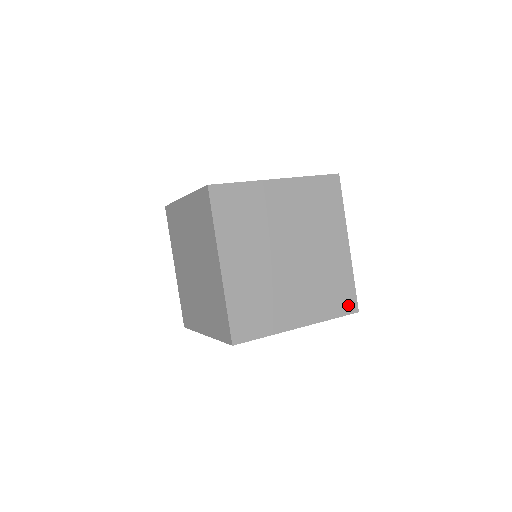
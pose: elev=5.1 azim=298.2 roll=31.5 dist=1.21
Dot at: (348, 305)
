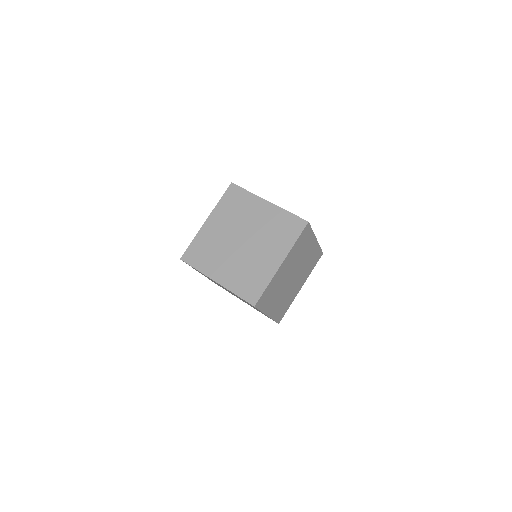
Dot at: occluded
